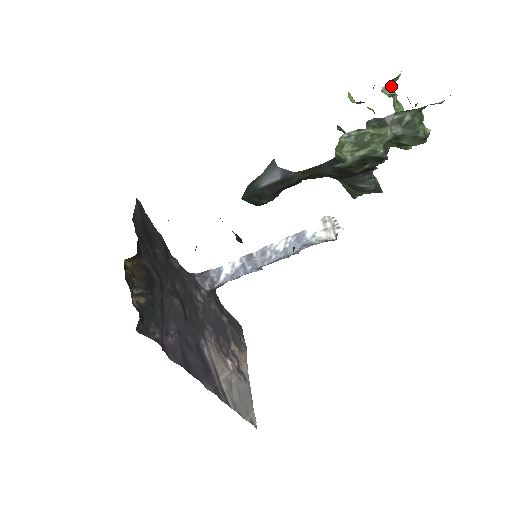
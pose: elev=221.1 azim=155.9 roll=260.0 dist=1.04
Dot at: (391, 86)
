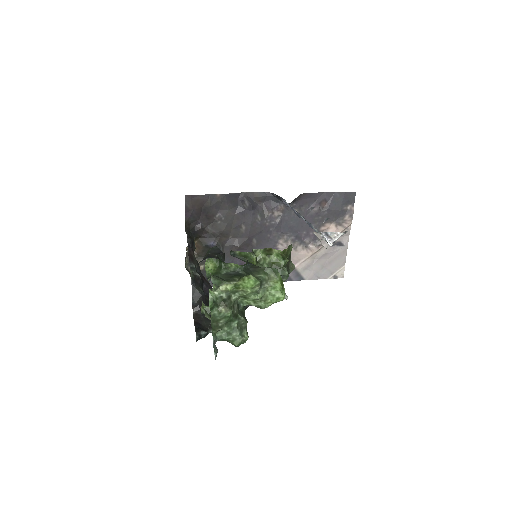
Dot at: (219, 285)
